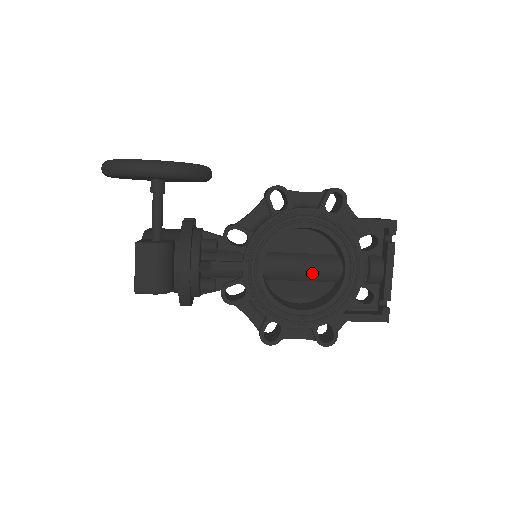
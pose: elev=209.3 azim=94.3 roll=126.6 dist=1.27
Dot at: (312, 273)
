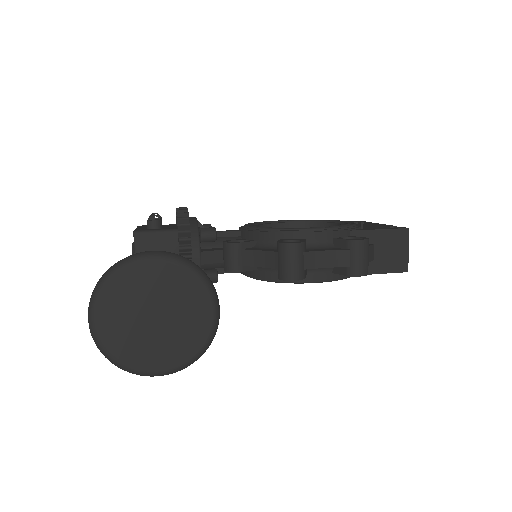
Dot at: occluded
